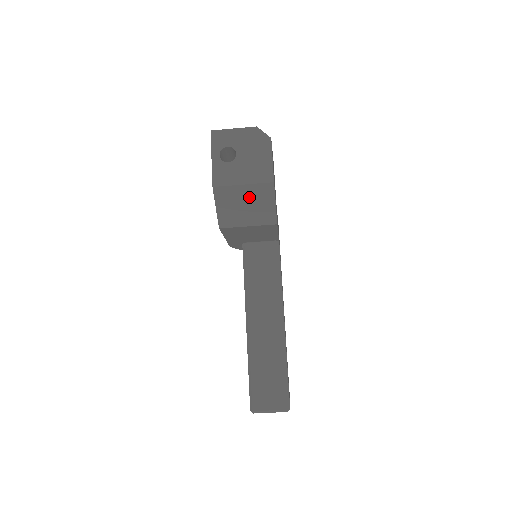
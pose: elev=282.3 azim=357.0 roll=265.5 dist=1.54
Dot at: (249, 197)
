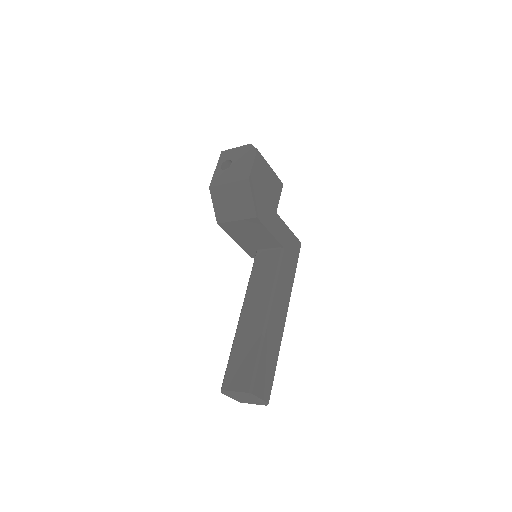
Dot at: (234, 194)
